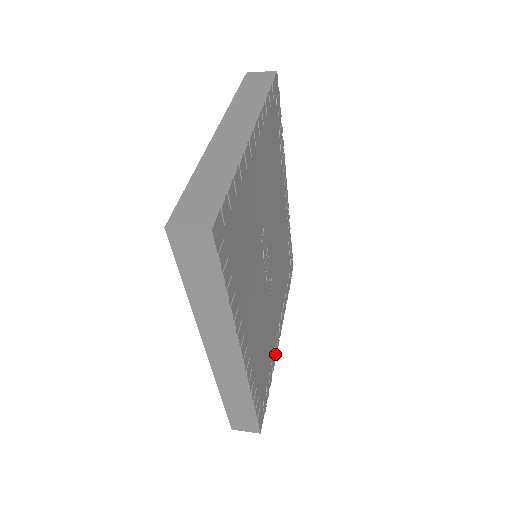
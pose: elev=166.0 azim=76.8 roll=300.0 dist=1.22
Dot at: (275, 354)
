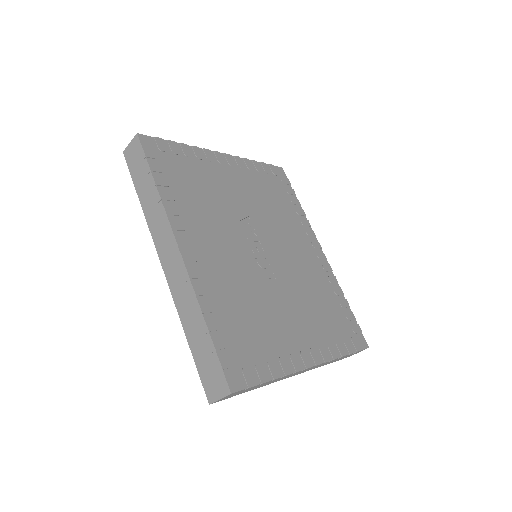
Dot at: (294, 364)
